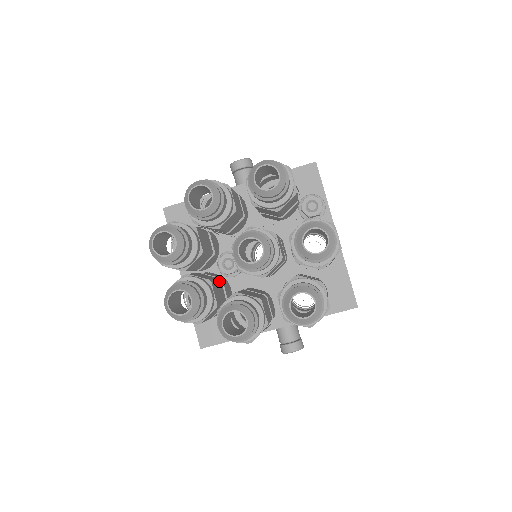
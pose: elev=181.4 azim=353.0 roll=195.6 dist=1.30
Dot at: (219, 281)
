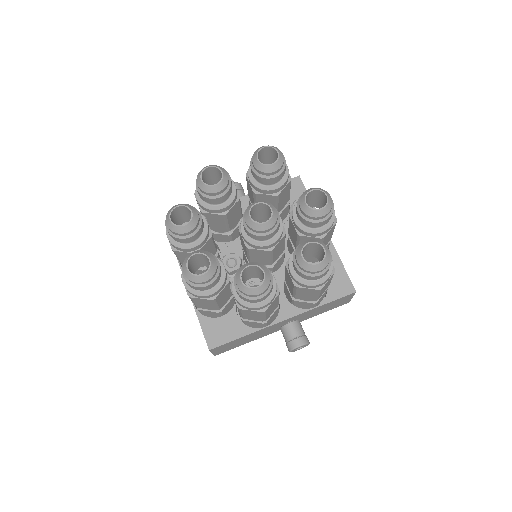
Dot at: occluded
